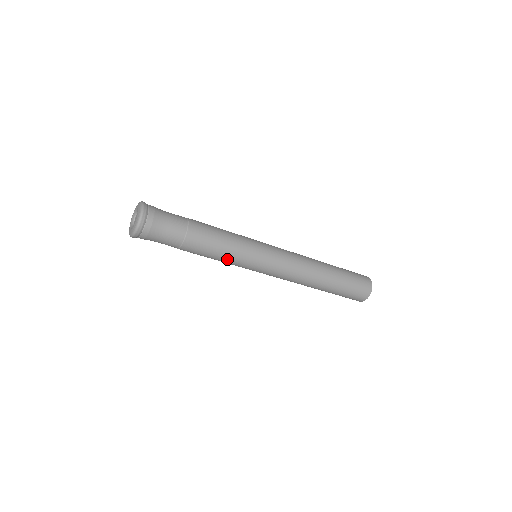
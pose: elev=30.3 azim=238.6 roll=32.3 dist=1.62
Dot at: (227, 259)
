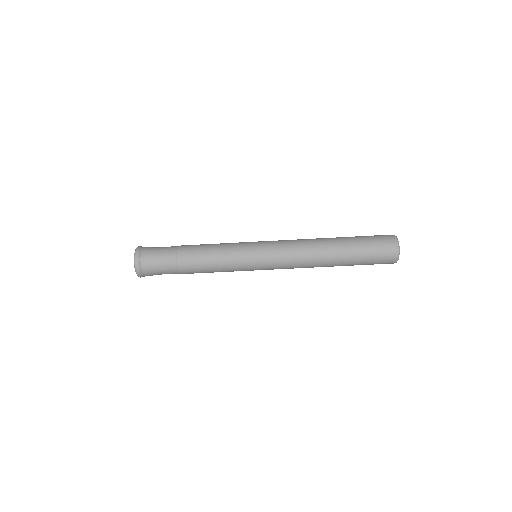
Dot at: (224, 269)
